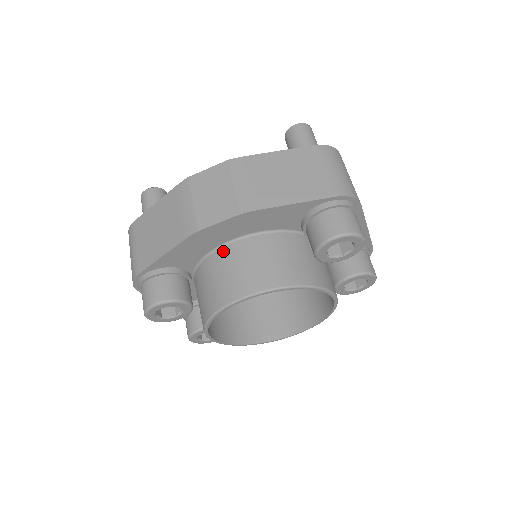
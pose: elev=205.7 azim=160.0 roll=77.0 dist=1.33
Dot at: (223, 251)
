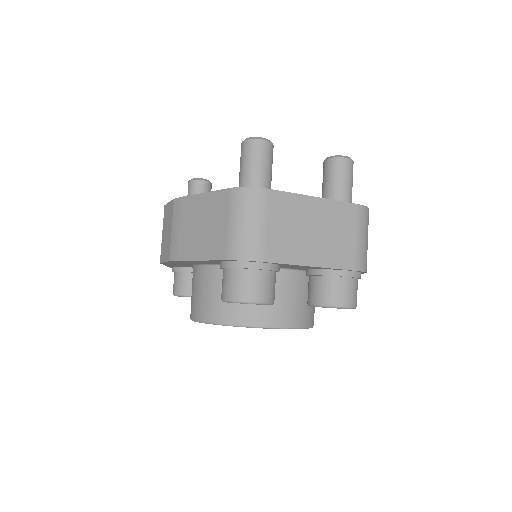
Dot at: (193, 271)
